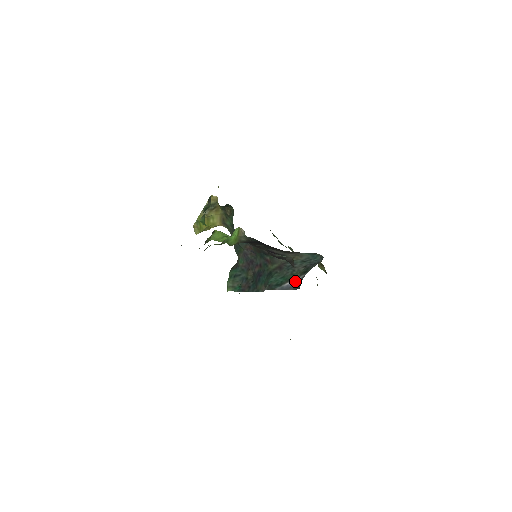
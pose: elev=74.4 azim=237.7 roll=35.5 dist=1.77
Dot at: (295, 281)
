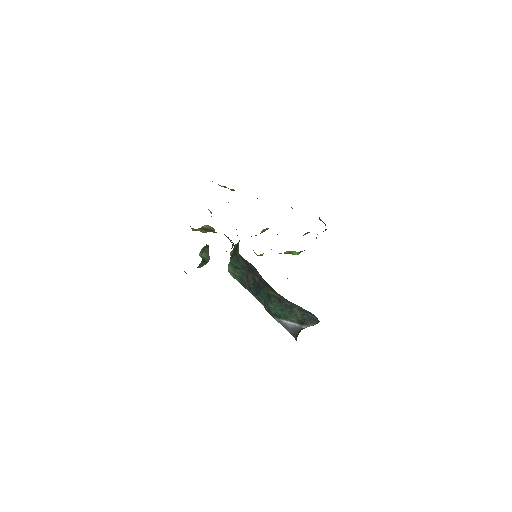
Dot at: (292, 325)
